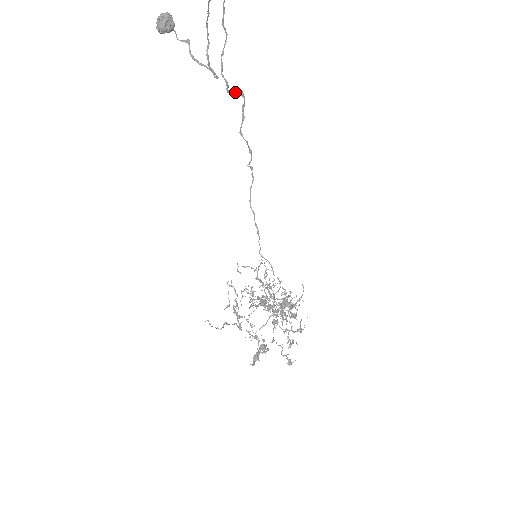
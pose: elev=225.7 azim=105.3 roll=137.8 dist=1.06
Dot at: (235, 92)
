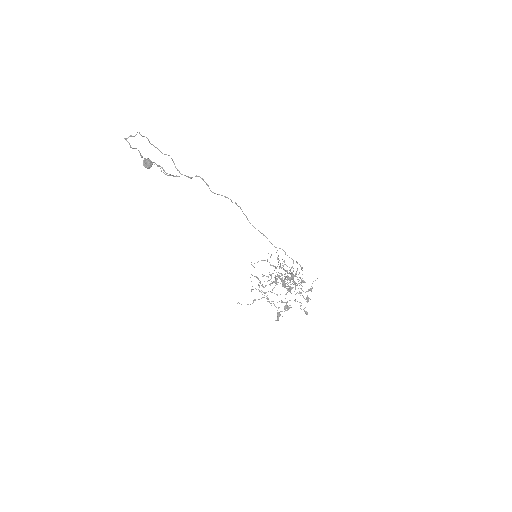
Dot at: occluded
